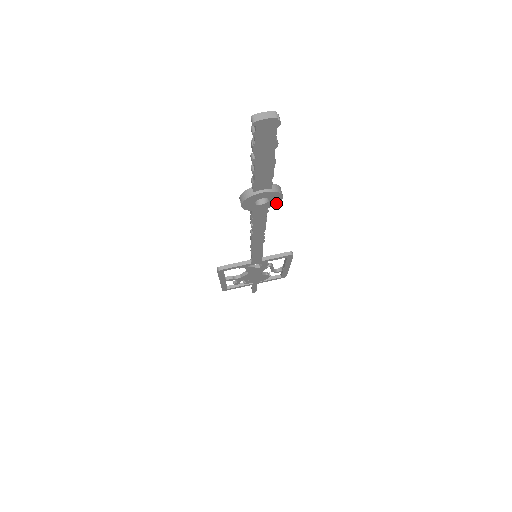
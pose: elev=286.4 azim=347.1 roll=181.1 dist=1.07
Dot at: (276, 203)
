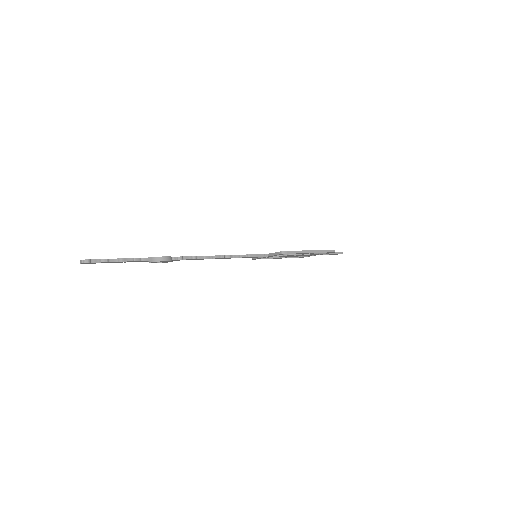
Dot at: (170, 261)
